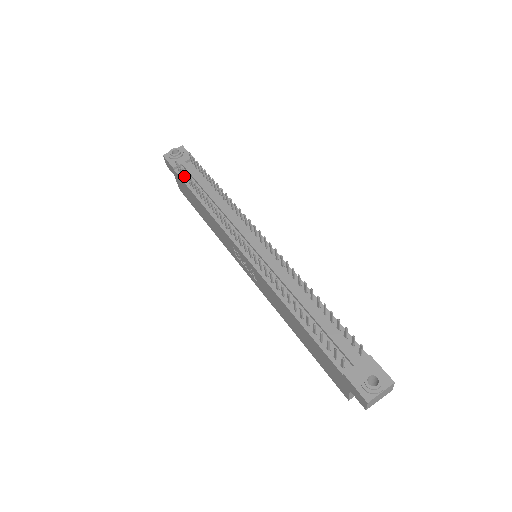
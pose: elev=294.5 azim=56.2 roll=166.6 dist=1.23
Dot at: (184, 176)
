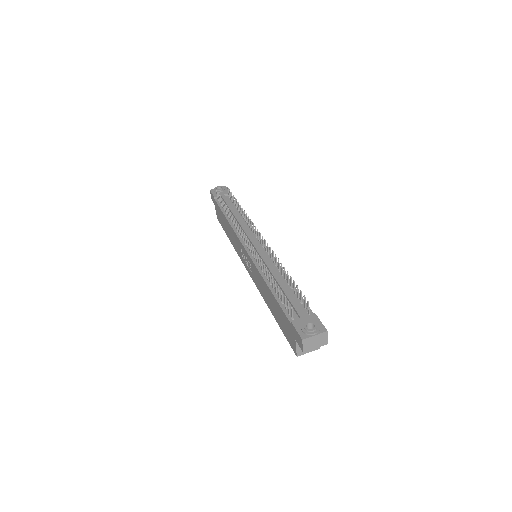
Dot at: (220, 203)
